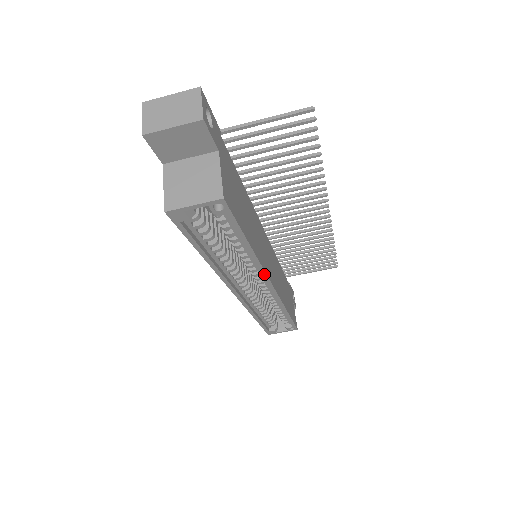
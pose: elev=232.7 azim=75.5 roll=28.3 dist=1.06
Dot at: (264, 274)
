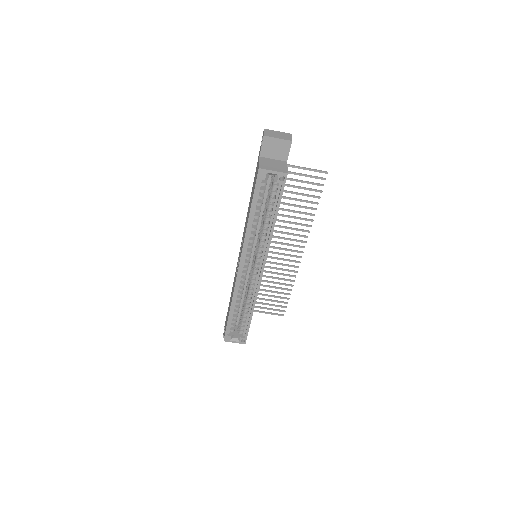
Dot at: (267, 252)
